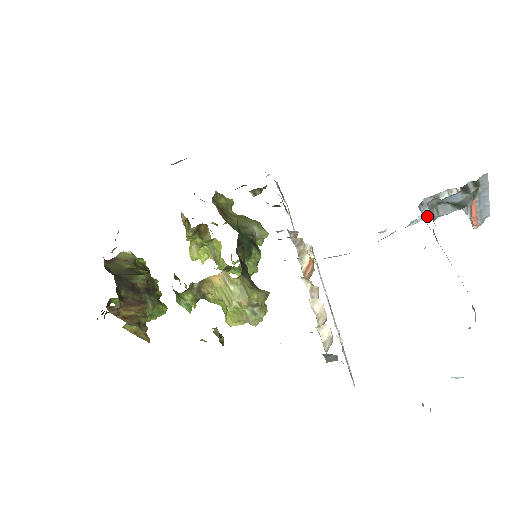
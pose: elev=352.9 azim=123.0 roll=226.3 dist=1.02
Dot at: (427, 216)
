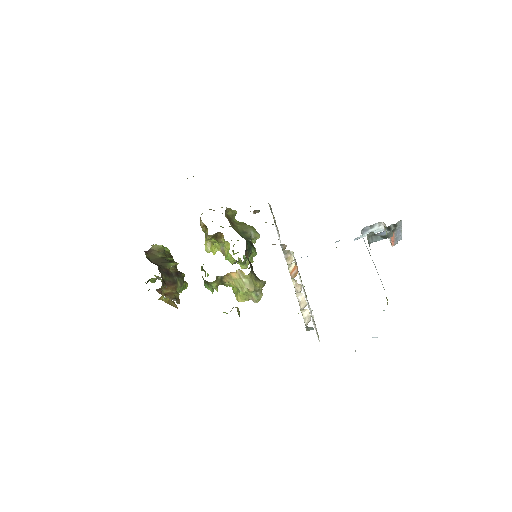
Dot at: (365, 235)
